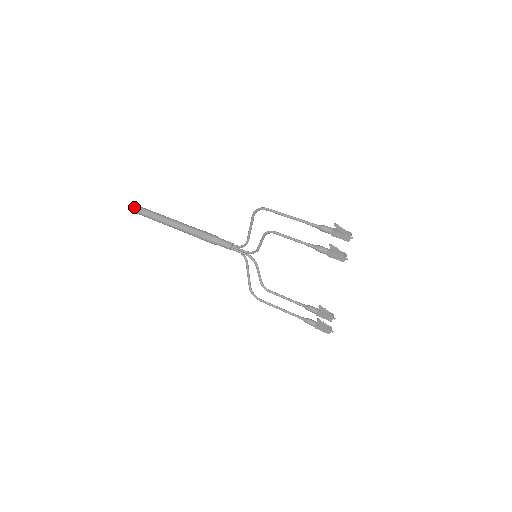
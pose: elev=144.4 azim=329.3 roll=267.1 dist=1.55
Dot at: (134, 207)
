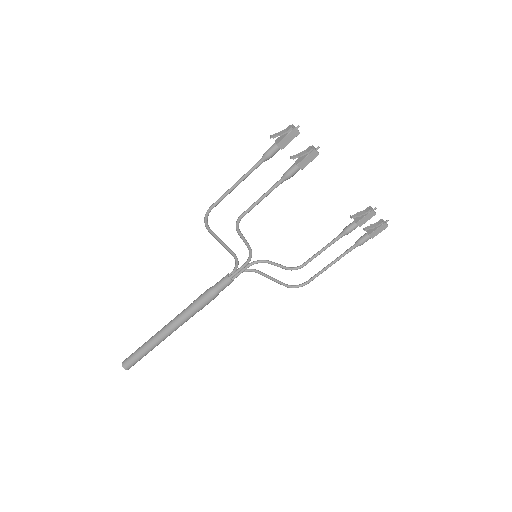
Dot at: (126, 363)
